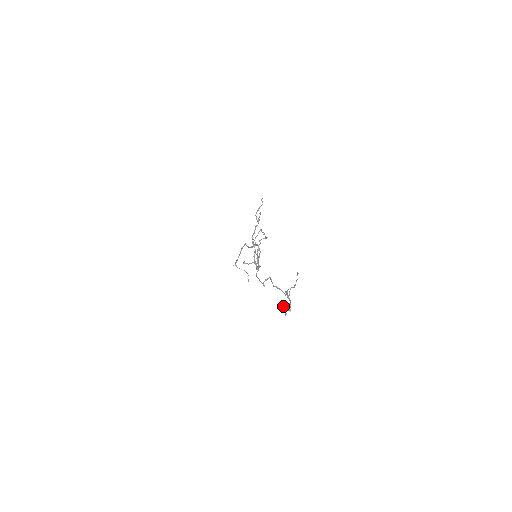
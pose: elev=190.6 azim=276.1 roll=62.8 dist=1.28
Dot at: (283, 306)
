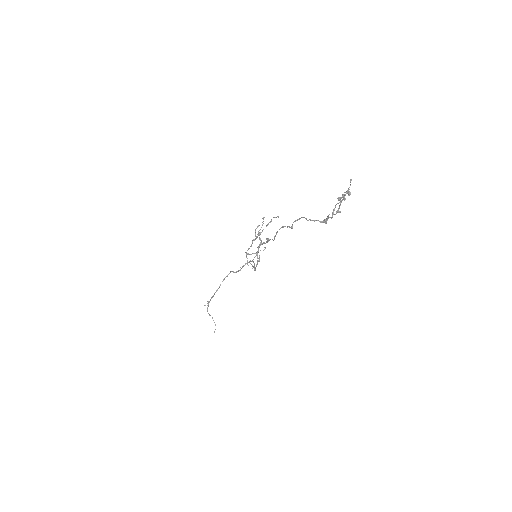
Dot at: (339, 197)
